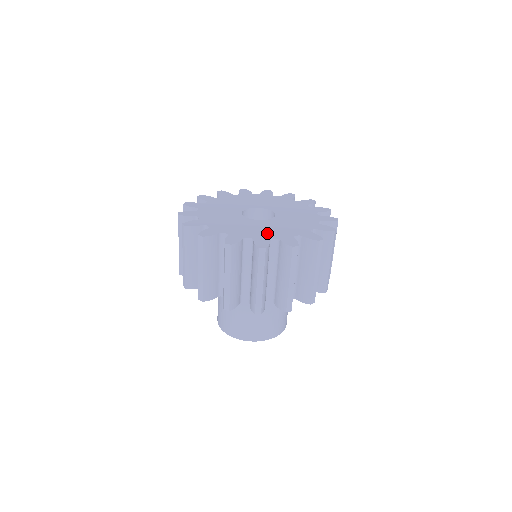
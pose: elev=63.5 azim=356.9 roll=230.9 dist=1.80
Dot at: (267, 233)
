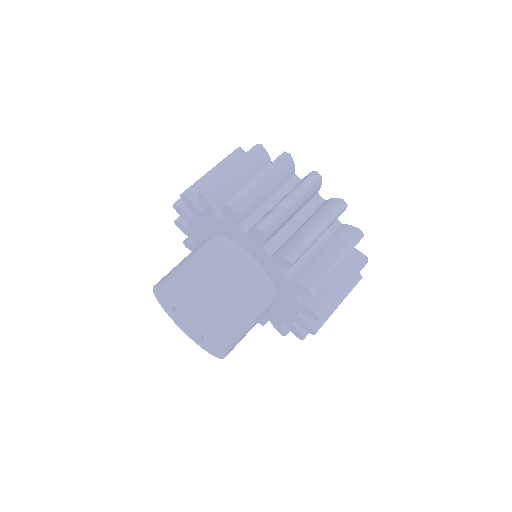
Dot at: occluded
